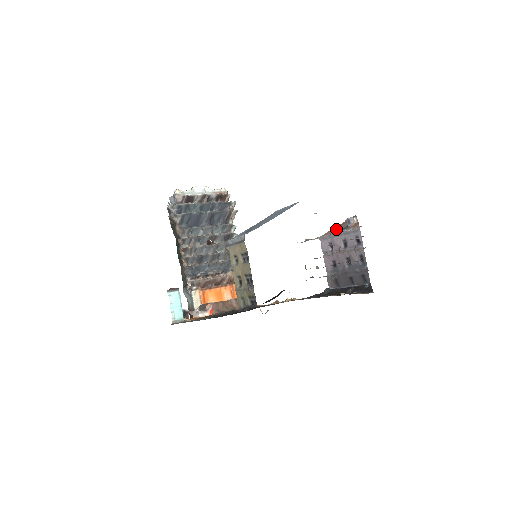
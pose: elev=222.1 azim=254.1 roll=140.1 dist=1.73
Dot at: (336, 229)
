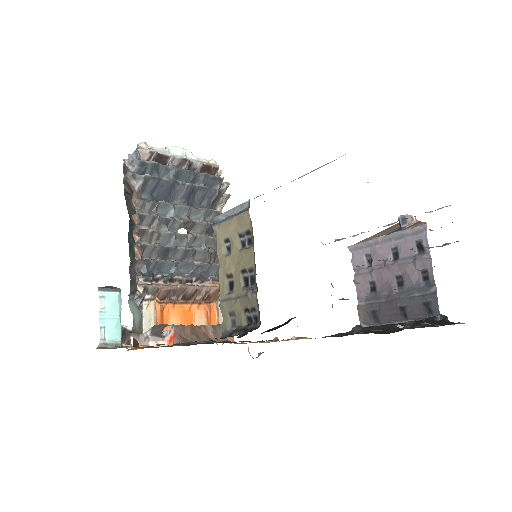
Dot at: (379, 234)
